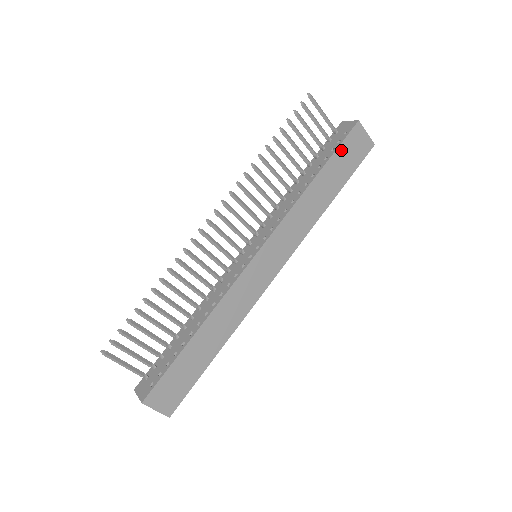
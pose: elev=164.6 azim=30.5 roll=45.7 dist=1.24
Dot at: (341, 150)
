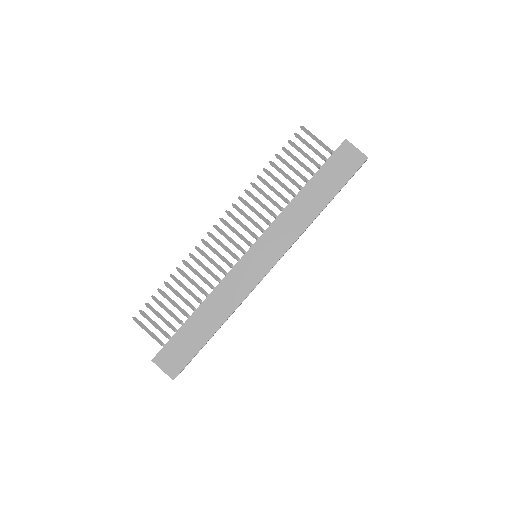
Dot at: (329, 164)
